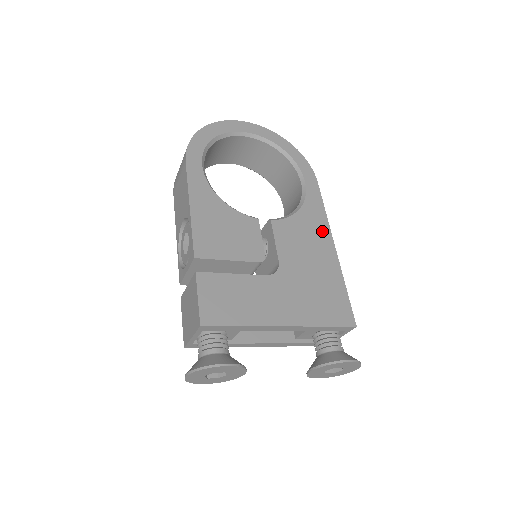
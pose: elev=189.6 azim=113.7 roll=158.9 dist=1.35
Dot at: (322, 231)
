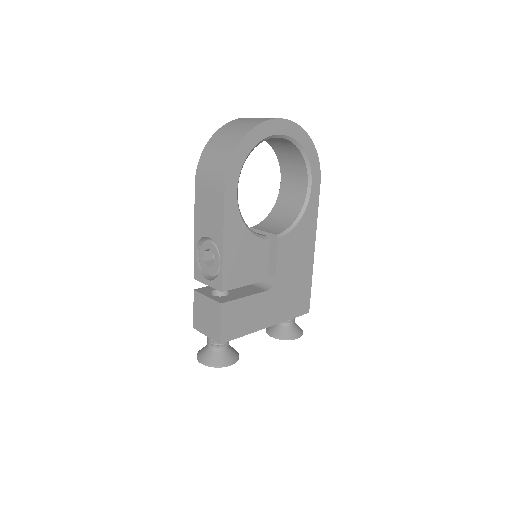
Dot at: (310, 238)
